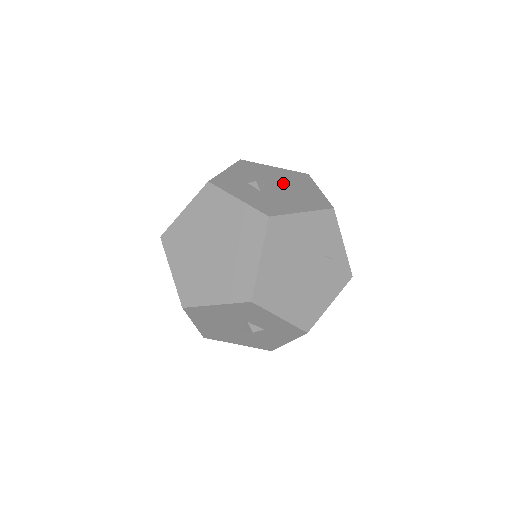
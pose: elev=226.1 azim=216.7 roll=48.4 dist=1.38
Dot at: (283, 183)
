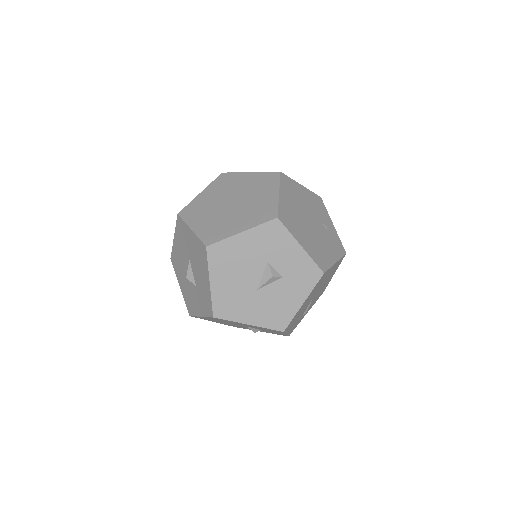
Dot at: occluded
